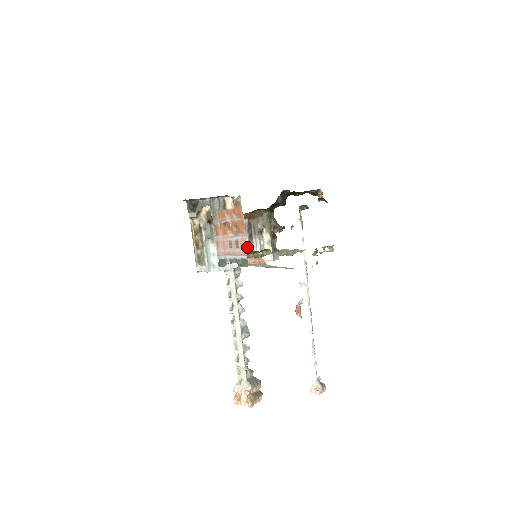
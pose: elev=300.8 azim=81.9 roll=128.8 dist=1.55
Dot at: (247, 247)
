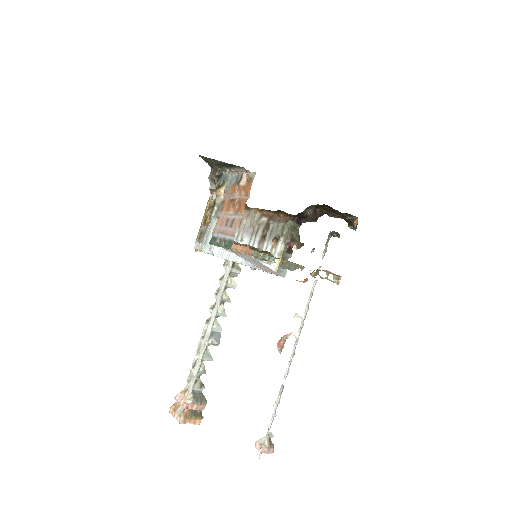
Dot at: (254, 246)
